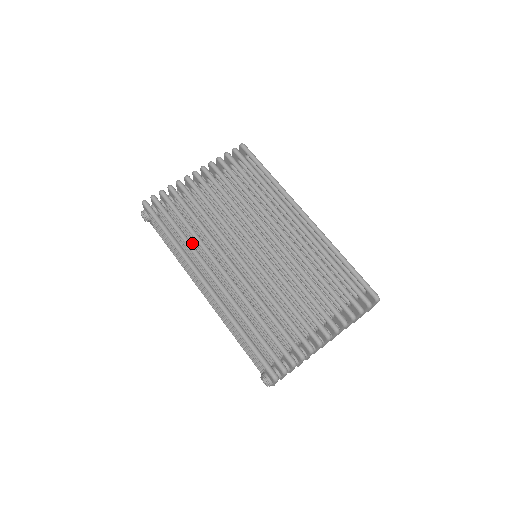
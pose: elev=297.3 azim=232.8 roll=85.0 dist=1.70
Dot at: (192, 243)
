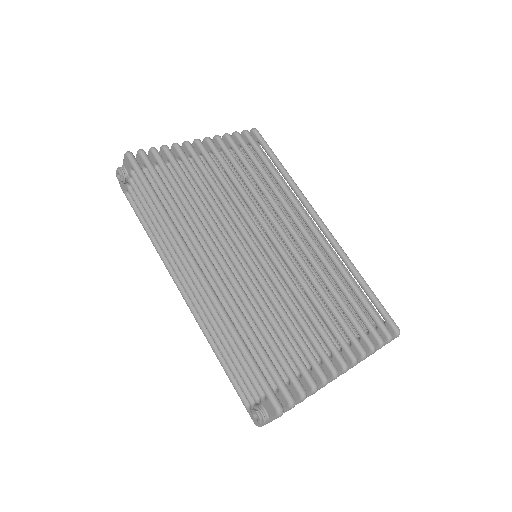
Dot at: occluded
